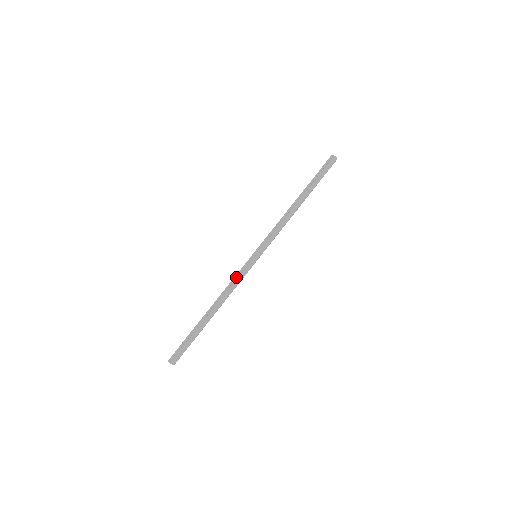
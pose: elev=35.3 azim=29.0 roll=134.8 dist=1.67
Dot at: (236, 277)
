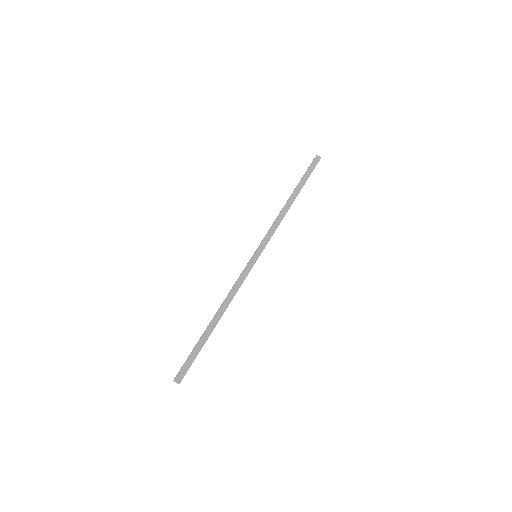
Dot at: (238, 280)
